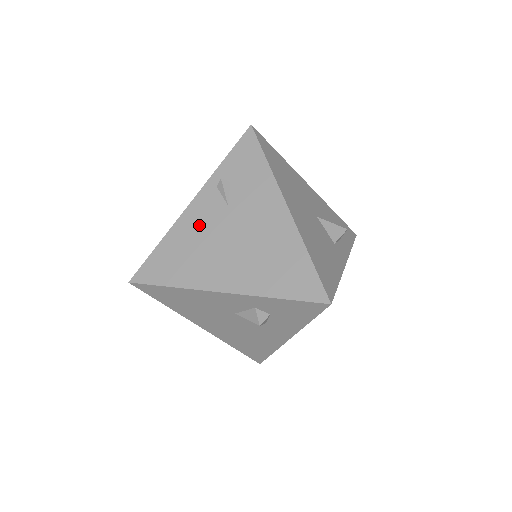
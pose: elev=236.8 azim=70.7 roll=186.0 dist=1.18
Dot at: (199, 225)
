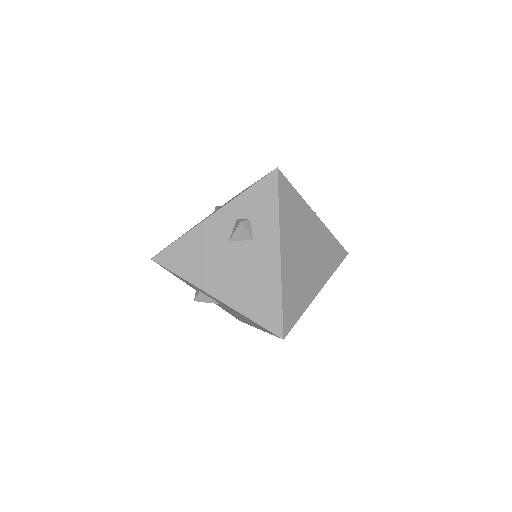
Dot at: occluded
